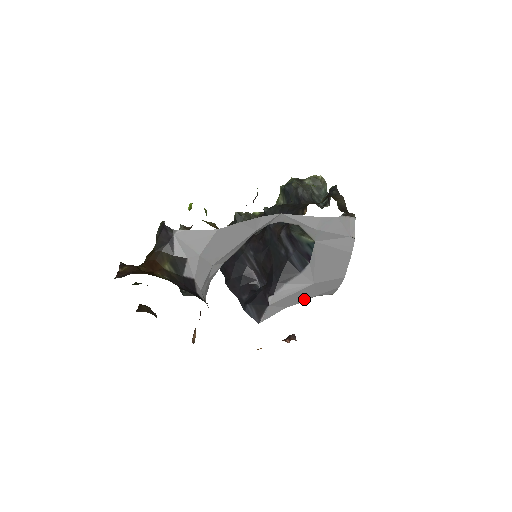
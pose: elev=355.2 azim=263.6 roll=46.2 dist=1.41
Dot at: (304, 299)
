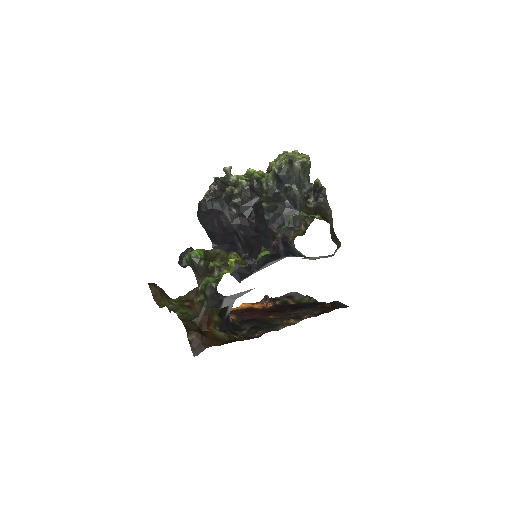
Dot at: occluded
